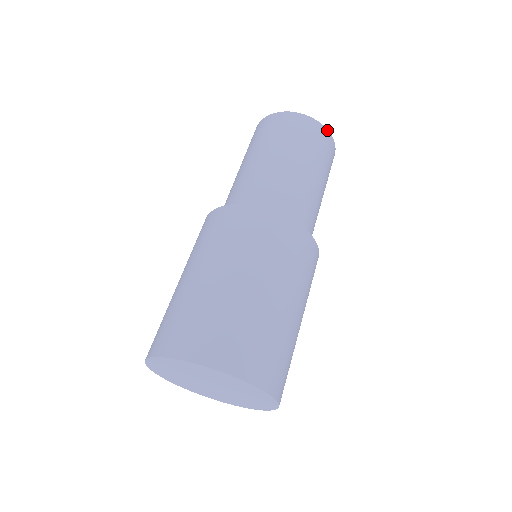
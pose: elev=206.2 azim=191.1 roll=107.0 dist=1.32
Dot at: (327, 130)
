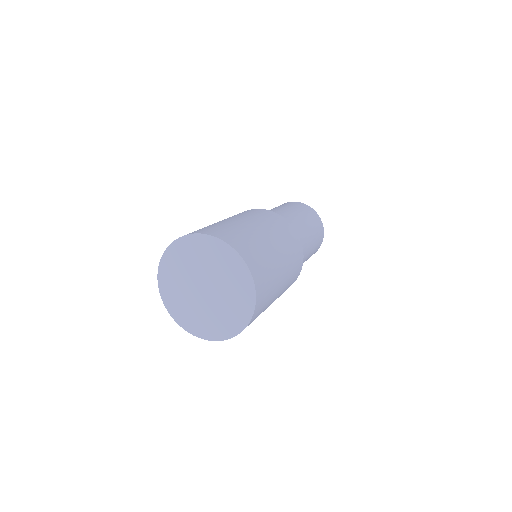
Dot at: (312, 209)
